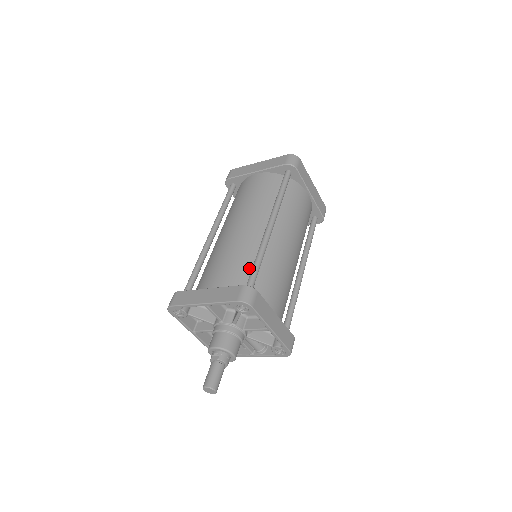
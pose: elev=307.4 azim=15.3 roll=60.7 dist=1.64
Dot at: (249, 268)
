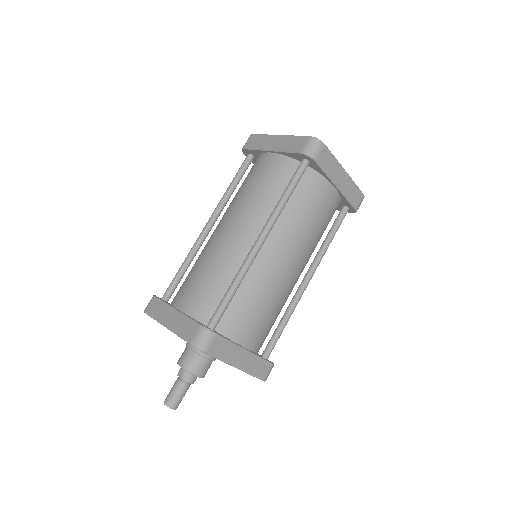
Dot at: (223, 294)
